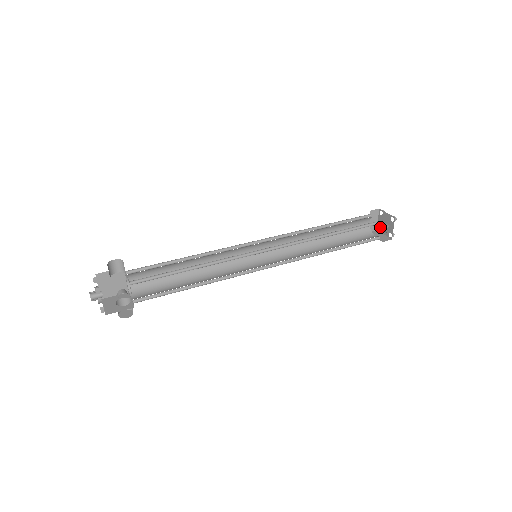
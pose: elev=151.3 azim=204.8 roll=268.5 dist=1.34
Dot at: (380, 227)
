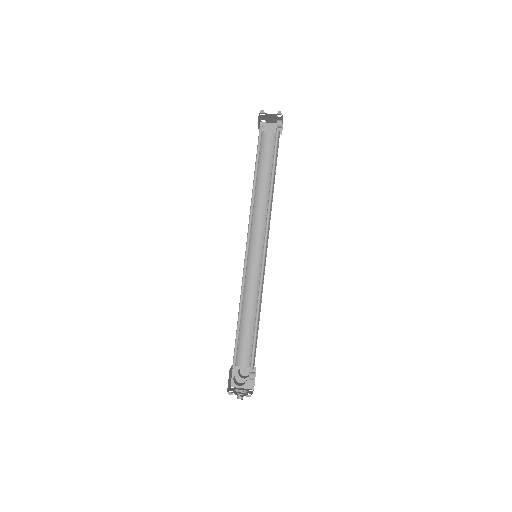
Dot at: occluded
